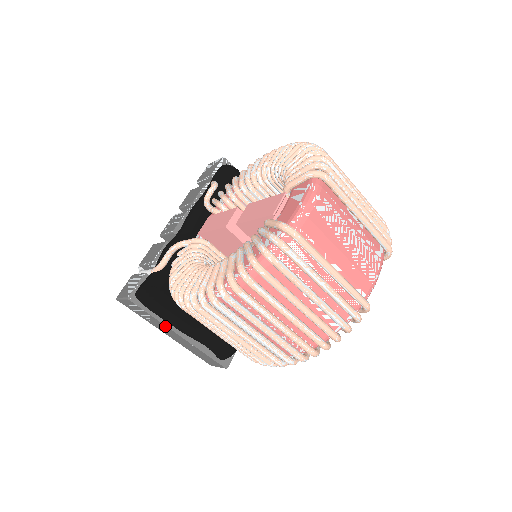
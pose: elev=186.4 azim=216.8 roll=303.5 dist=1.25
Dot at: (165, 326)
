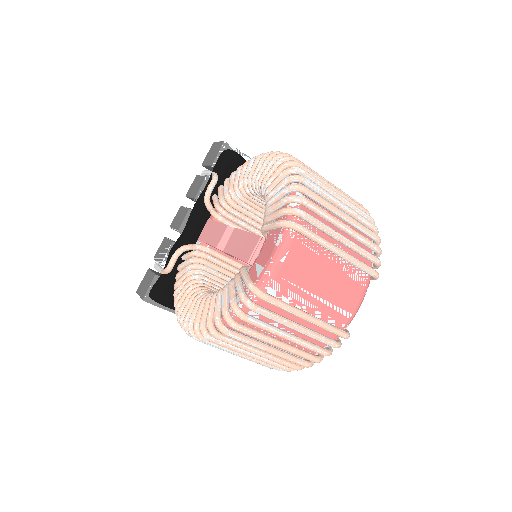
Dot at: occluded
